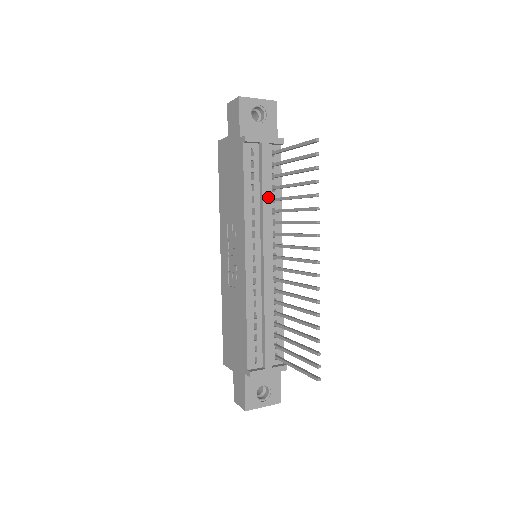
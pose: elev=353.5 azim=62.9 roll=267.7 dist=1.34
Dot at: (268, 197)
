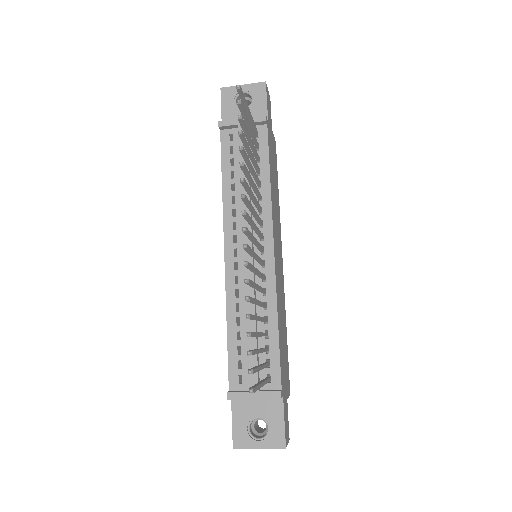
Dot at: (247, 181)
